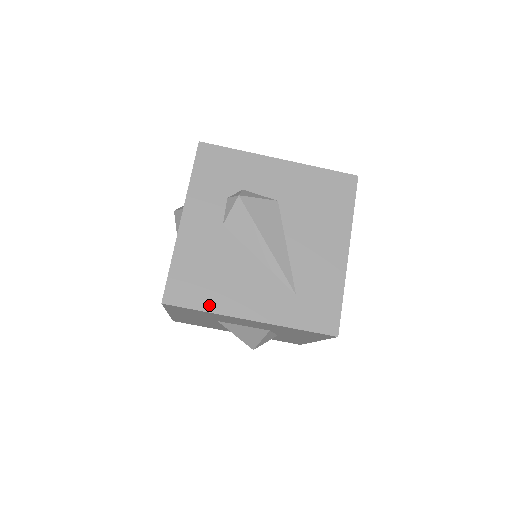
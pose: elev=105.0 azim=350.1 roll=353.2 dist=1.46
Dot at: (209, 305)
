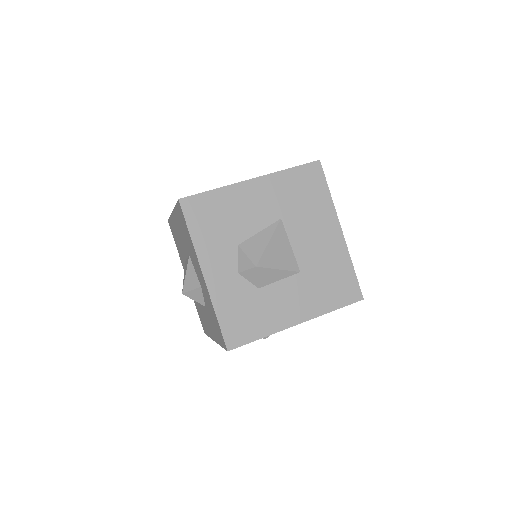
Dot at: occluded
